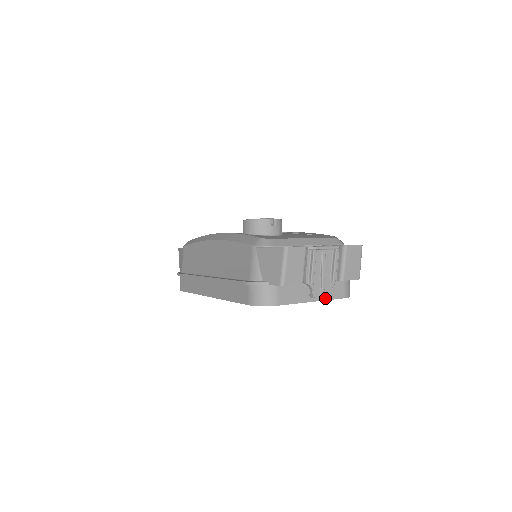
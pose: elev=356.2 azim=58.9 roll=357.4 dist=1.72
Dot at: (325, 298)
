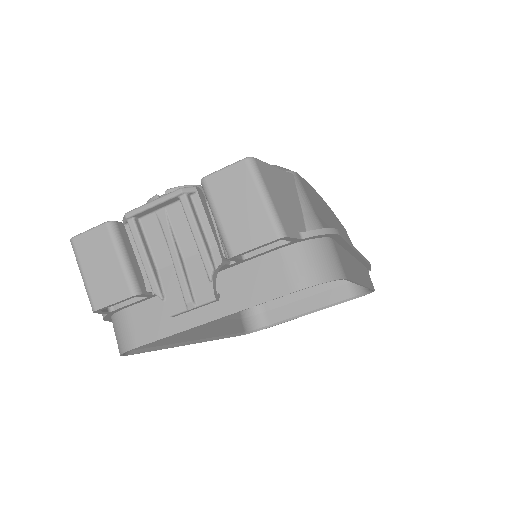
Dot at: (240, 305)
